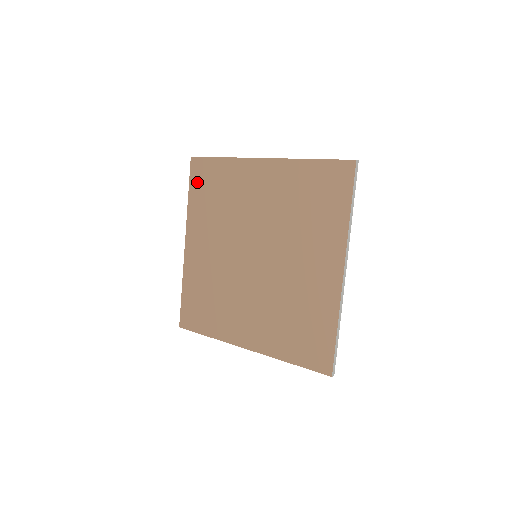
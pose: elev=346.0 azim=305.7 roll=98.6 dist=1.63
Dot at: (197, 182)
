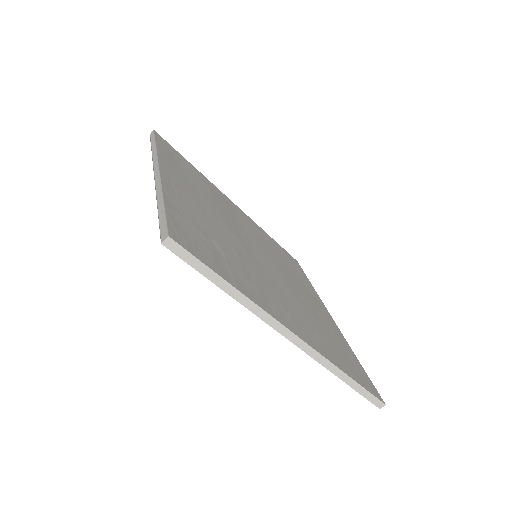
Dot at: occluded
